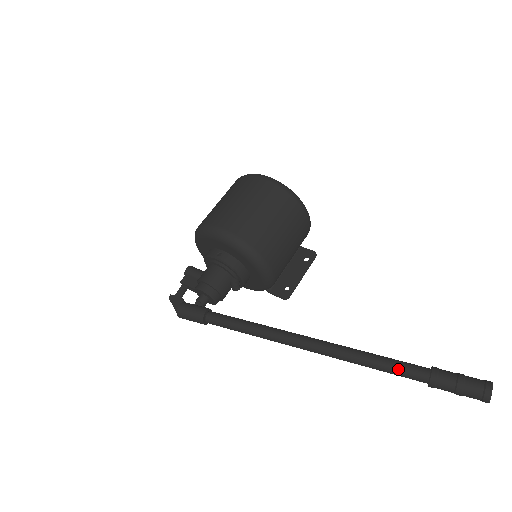
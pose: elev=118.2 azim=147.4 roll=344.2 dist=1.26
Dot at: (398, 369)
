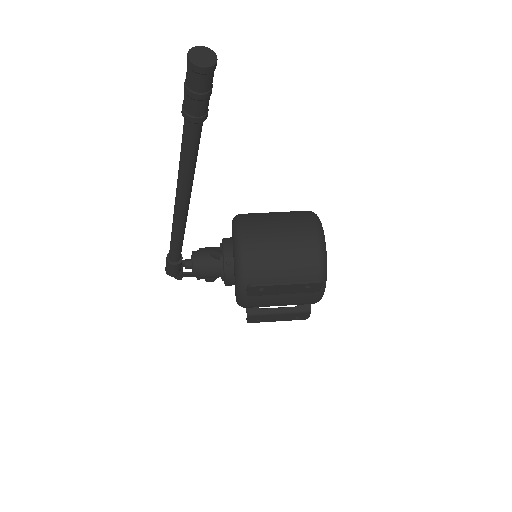
Dot at: occluded
